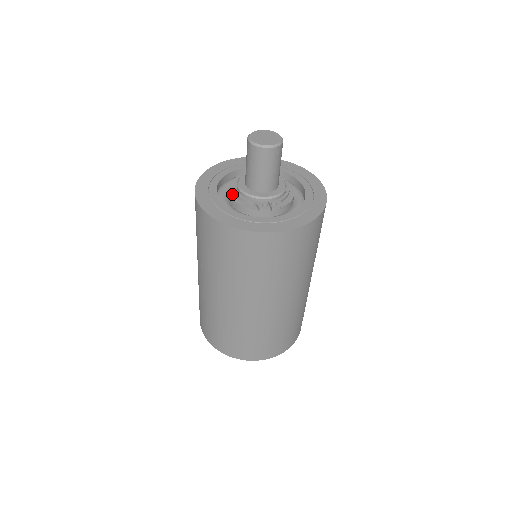
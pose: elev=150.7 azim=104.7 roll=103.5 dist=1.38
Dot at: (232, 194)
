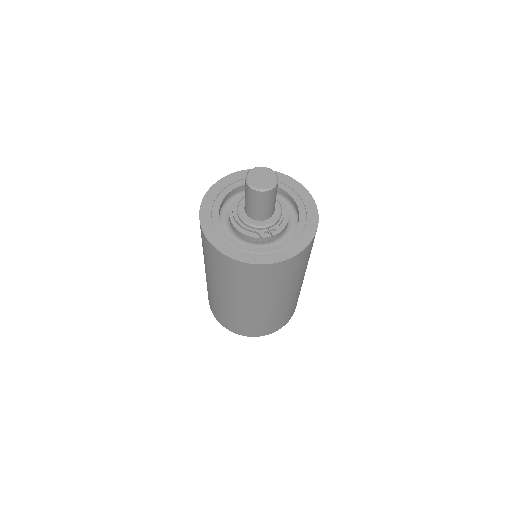
Dot at: (234, 222)
